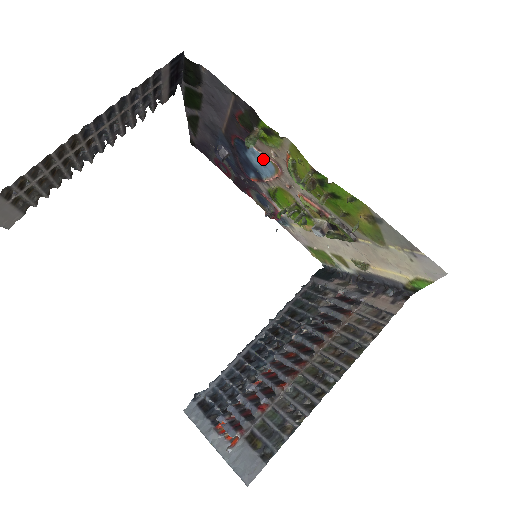
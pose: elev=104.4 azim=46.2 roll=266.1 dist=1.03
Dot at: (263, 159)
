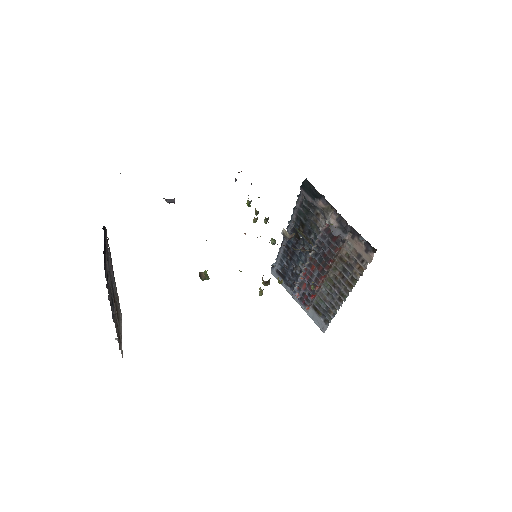
Dot at: occluded
